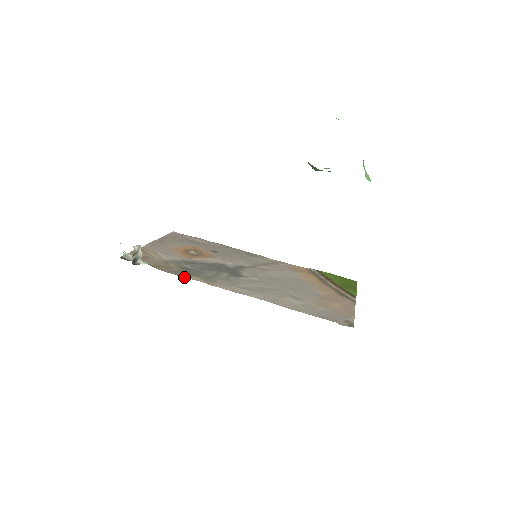
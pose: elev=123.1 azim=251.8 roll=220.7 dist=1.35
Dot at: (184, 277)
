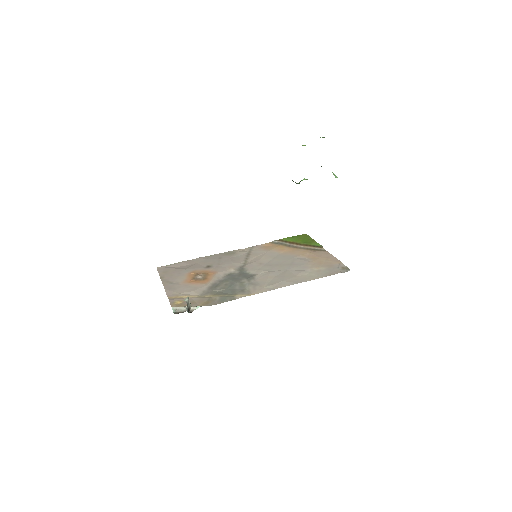
Dot at: occluded
